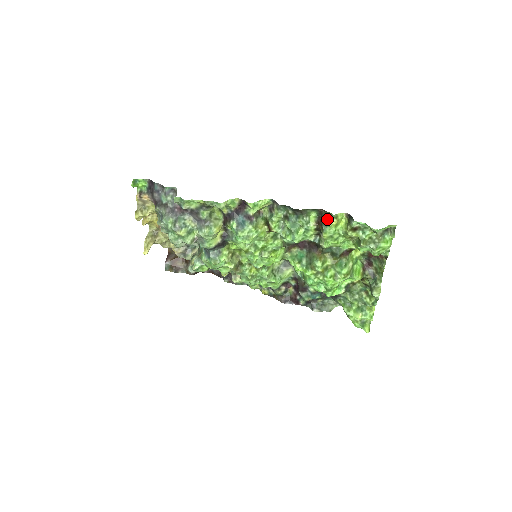
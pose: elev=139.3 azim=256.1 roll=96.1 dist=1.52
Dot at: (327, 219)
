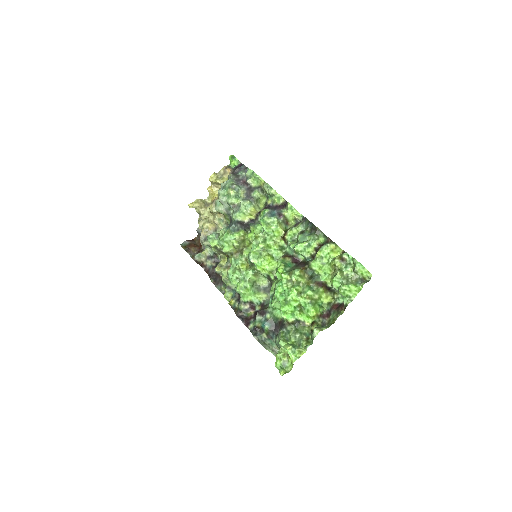
Dot at: (329, 242)
